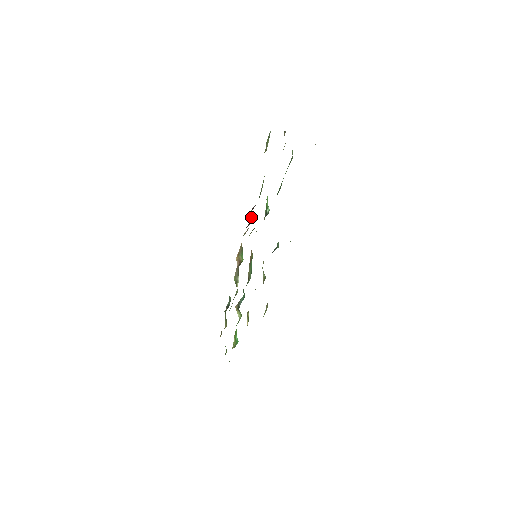
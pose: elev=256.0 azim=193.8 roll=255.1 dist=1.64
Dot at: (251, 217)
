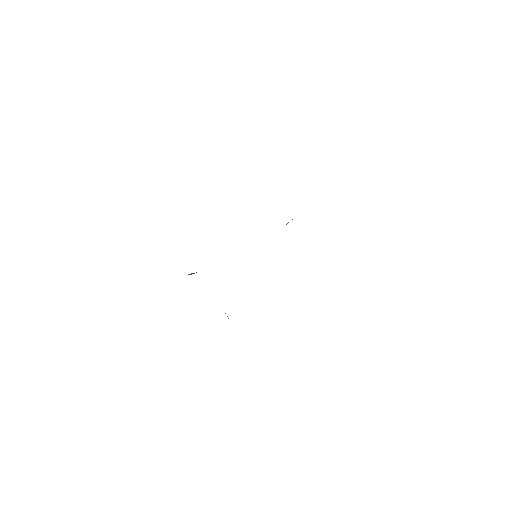
Dot at: occluded
